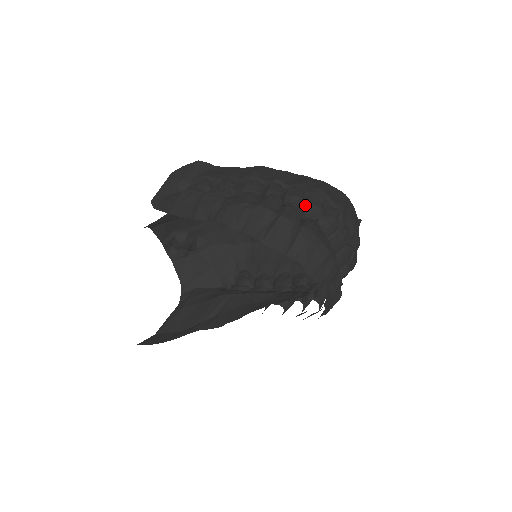
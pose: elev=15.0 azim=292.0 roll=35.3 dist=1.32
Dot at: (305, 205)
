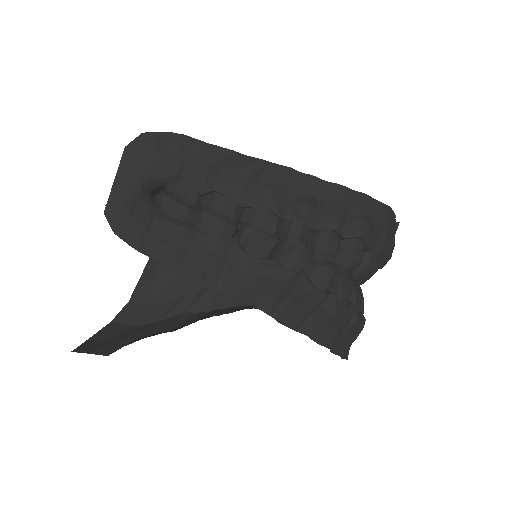
Dot at: (339, 260)
